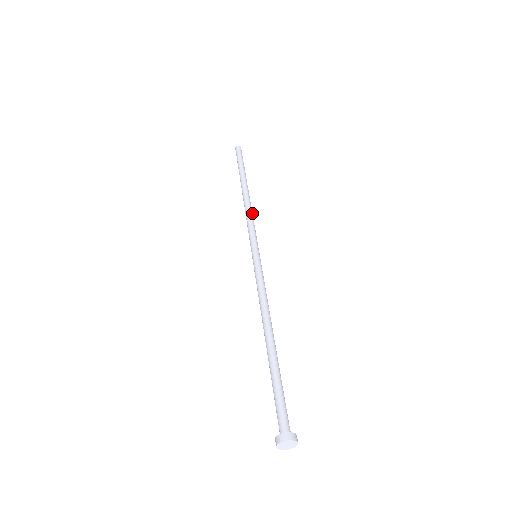
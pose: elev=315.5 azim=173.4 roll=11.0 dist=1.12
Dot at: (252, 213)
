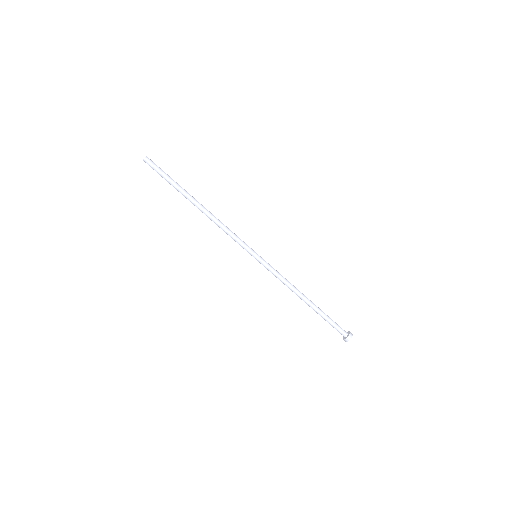
Dot at: (222, 224)
